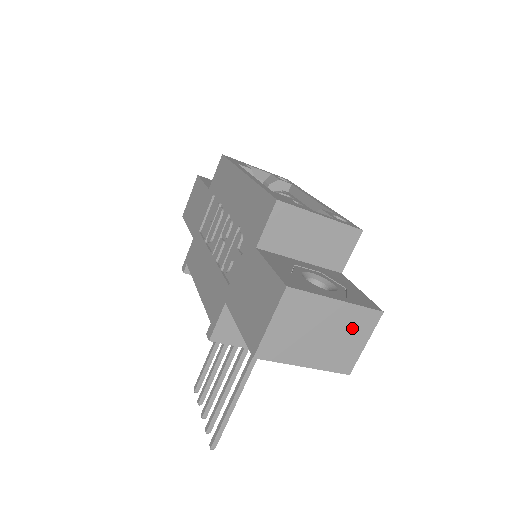
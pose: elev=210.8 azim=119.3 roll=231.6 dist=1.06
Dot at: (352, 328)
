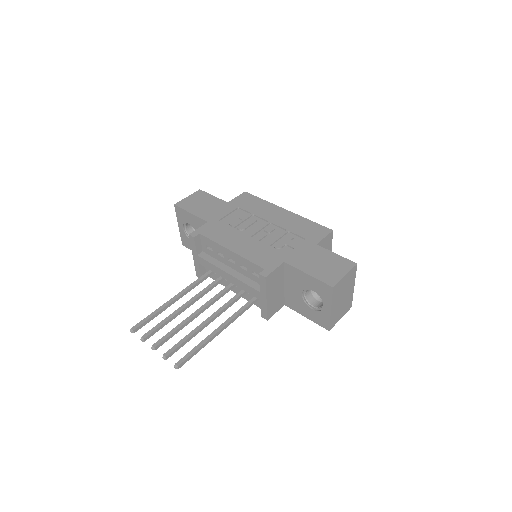
Dot at: (346, 305)
